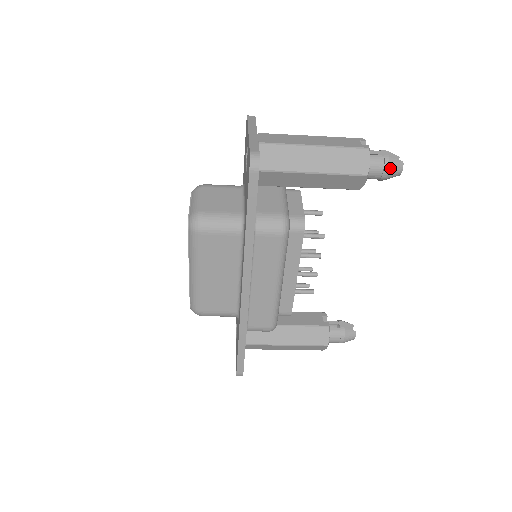
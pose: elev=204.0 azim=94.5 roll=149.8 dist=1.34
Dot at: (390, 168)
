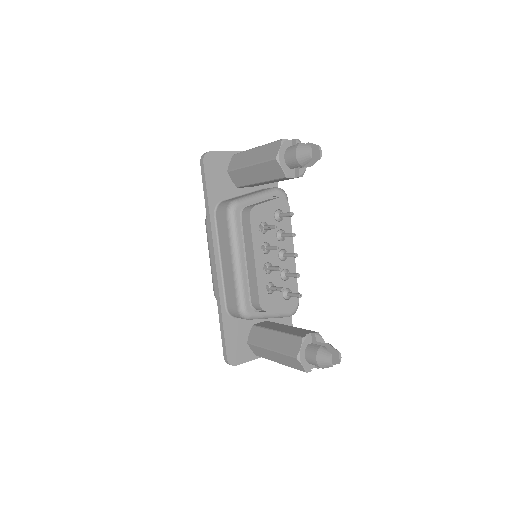
Dot at: (297, 151)
